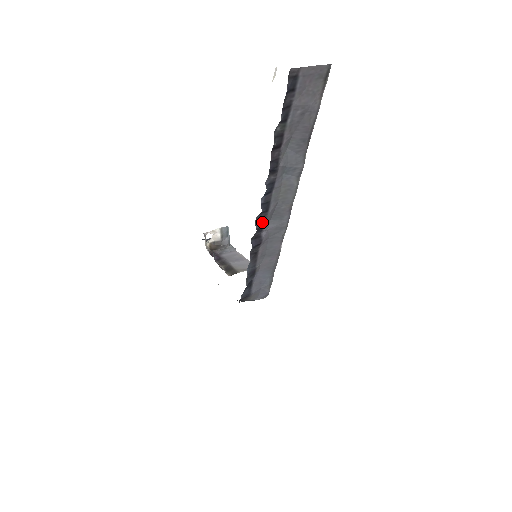
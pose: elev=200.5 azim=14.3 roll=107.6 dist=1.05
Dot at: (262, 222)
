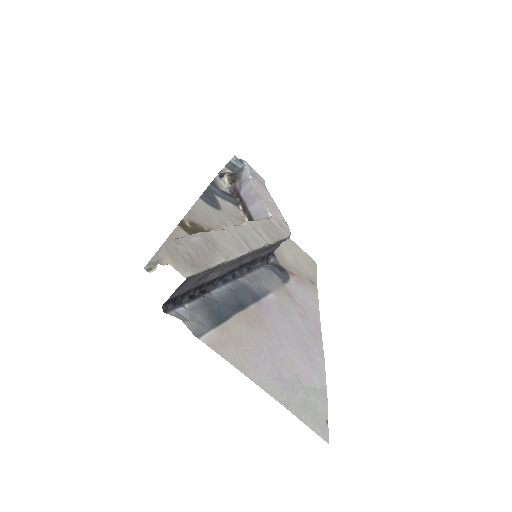
Dot at: (238, 267)
